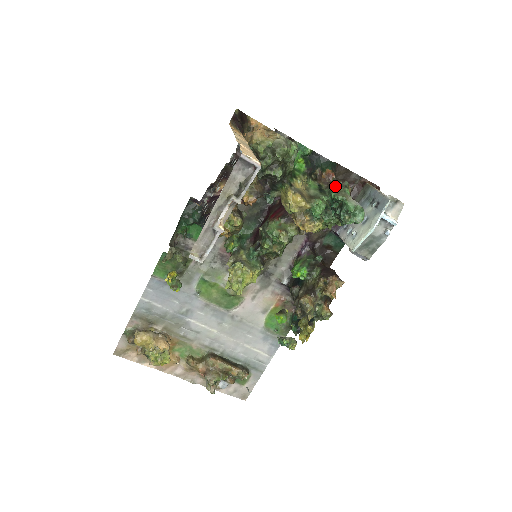
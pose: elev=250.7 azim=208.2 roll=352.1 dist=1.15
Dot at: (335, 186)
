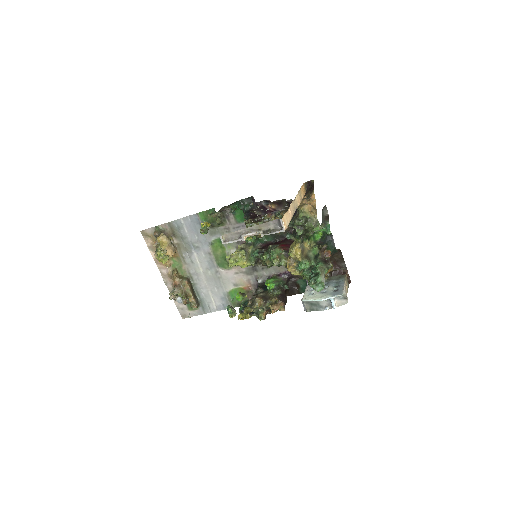
Dot at: (324, 262)
